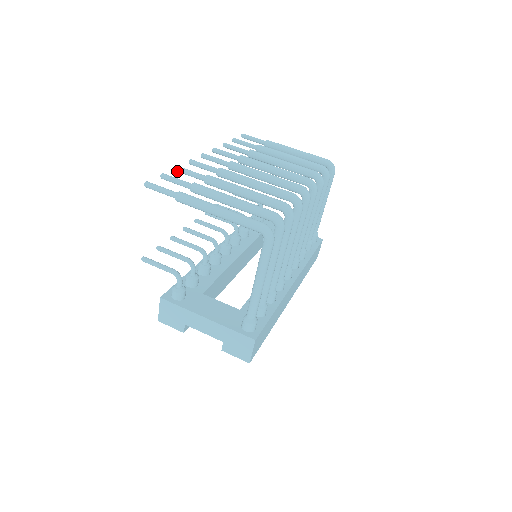
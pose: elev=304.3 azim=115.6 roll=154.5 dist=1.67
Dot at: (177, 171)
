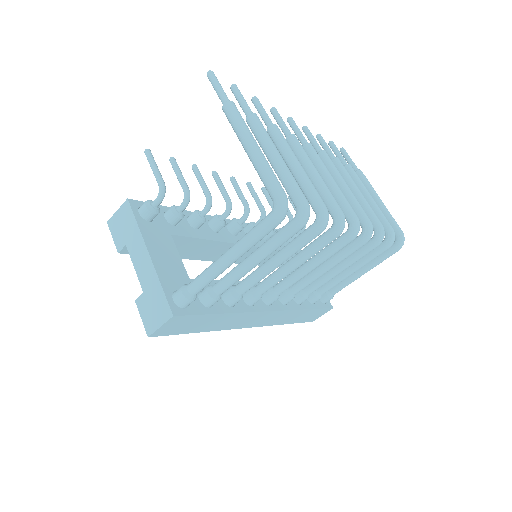
Dot at: (252, 101)
